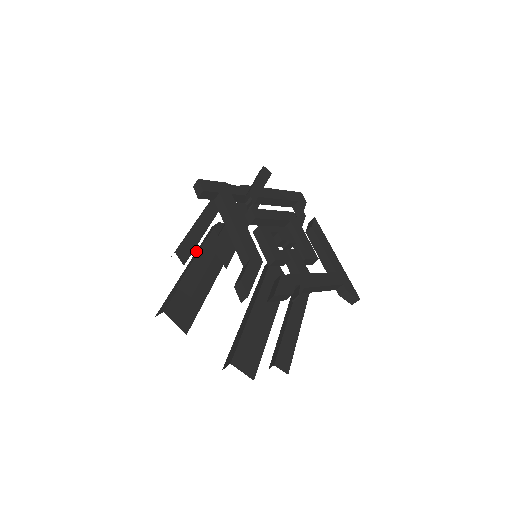
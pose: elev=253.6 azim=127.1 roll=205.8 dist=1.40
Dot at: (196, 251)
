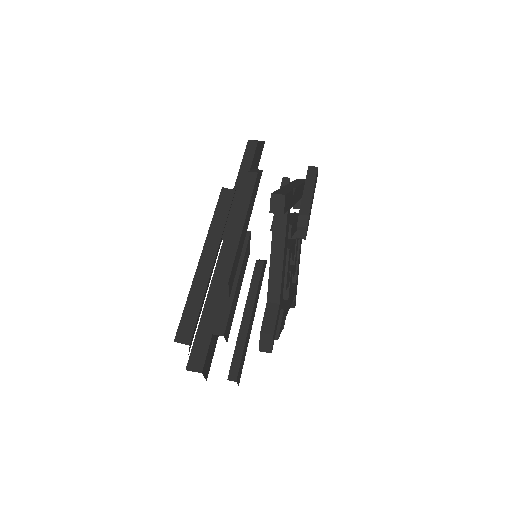
Dot at: (209, 231)
